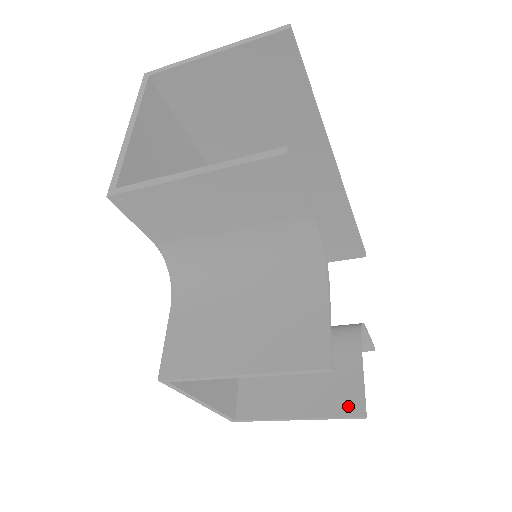
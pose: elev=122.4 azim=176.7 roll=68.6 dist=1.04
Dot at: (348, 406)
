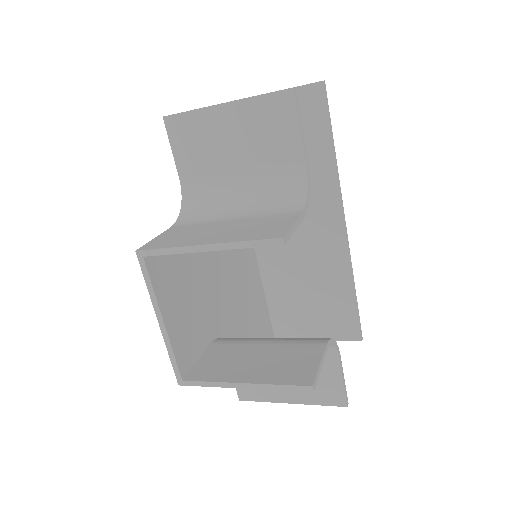
Dot at: (298, 378)
